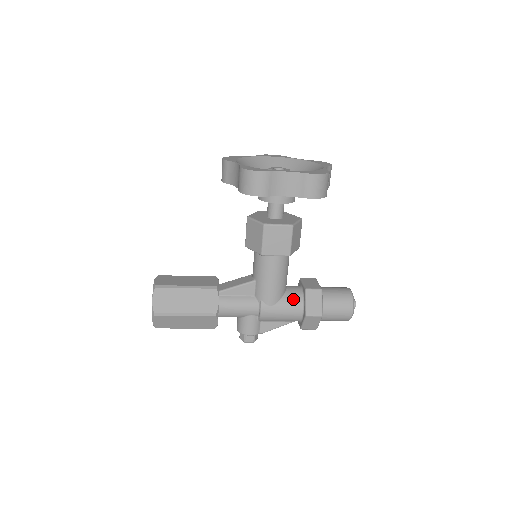
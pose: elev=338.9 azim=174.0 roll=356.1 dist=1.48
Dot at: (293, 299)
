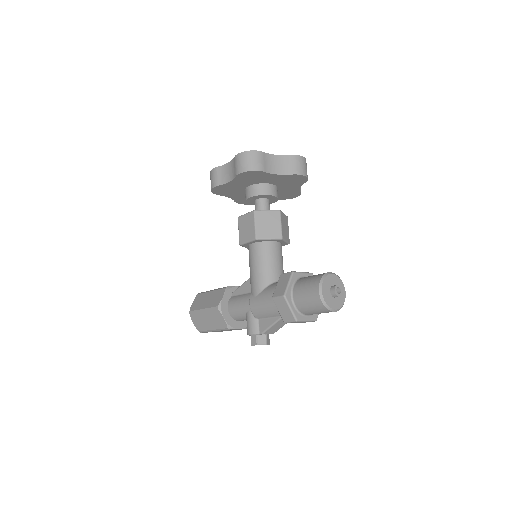
Dot at: (273, 287)
